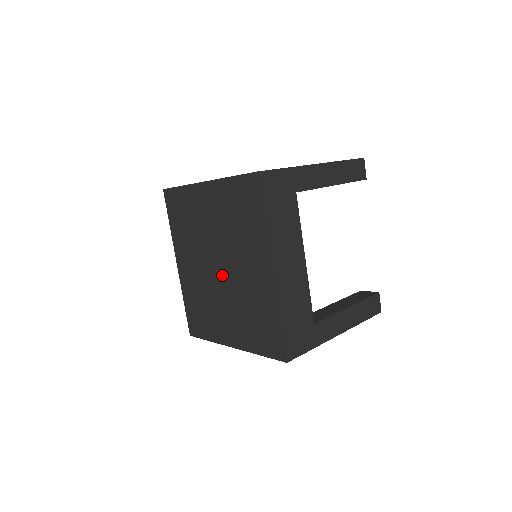
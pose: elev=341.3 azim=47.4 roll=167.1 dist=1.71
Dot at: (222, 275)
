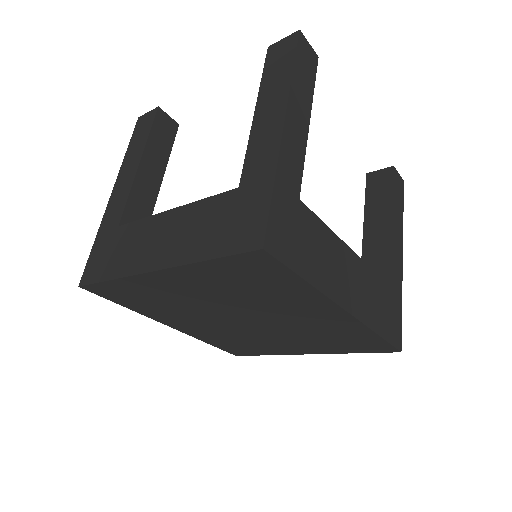
Dot at: (256, 324)
